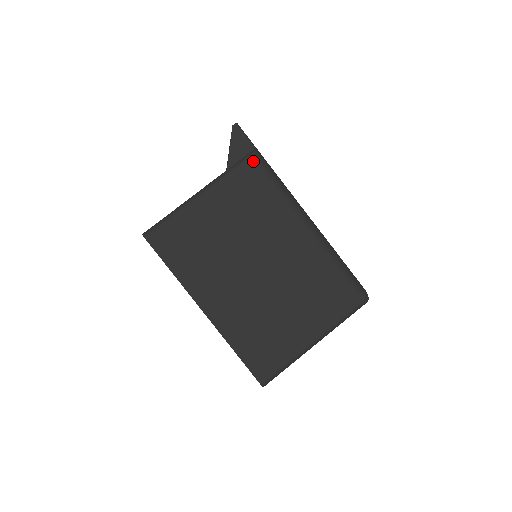
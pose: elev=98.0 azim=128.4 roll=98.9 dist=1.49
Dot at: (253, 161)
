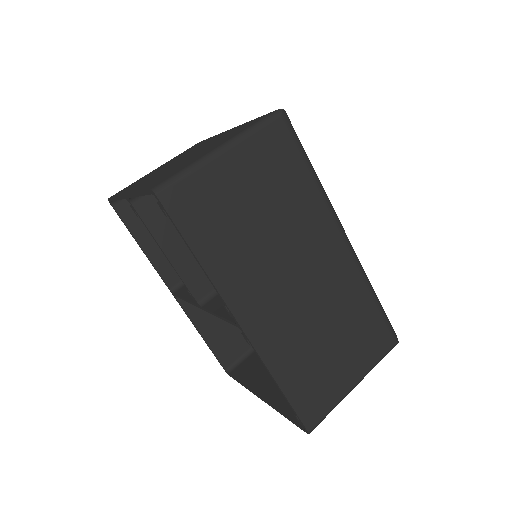
Dot at: (199, 142)
